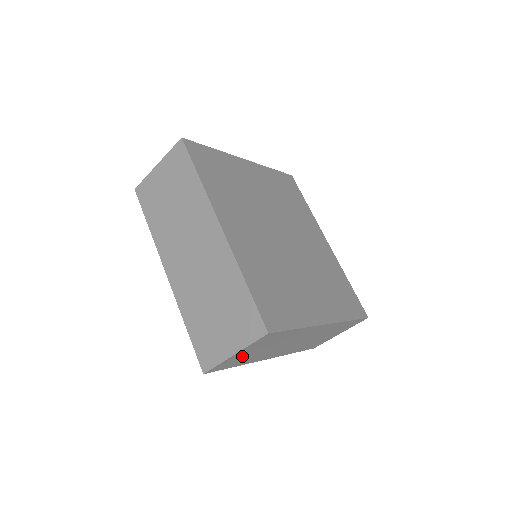
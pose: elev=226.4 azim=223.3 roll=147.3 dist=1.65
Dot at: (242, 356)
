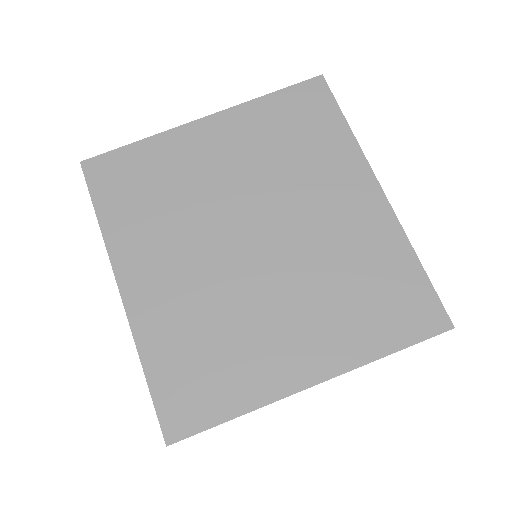
Dot at: occluded
